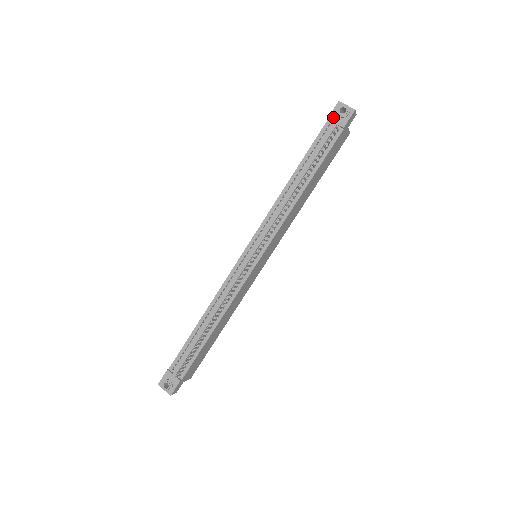
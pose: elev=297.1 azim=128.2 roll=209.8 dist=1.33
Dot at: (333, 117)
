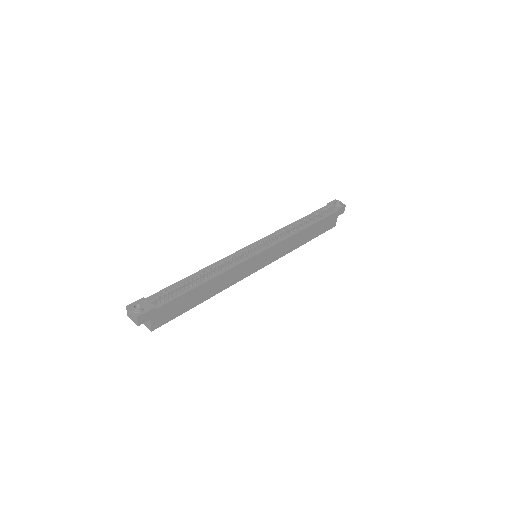
Dot at: (331, 204)
